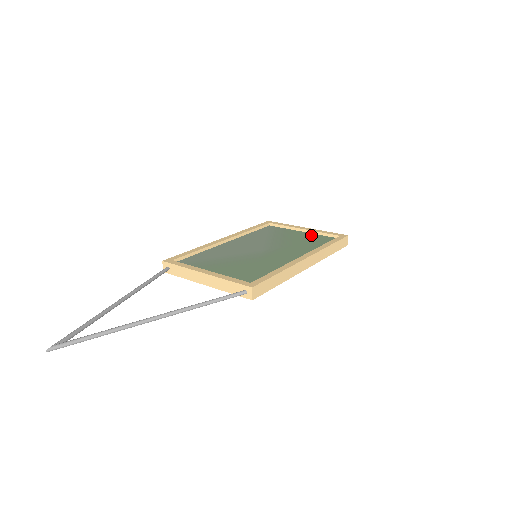
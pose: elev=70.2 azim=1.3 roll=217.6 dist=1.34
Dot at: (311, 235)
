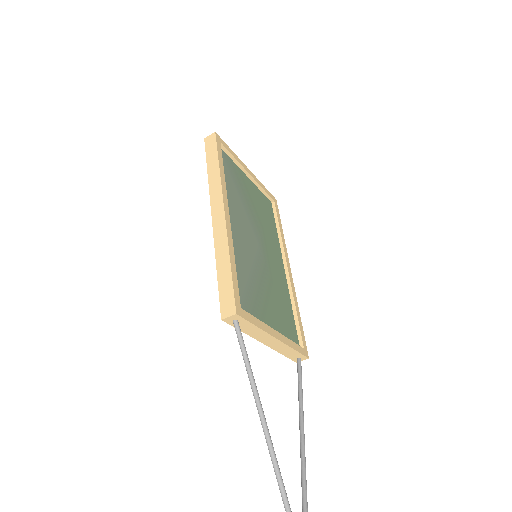
Dot at: (257, 190)
